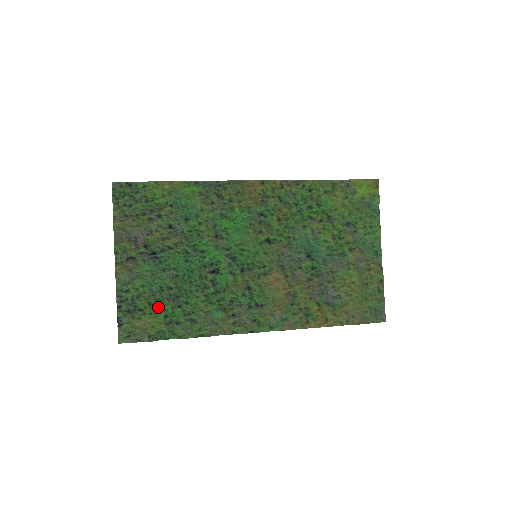
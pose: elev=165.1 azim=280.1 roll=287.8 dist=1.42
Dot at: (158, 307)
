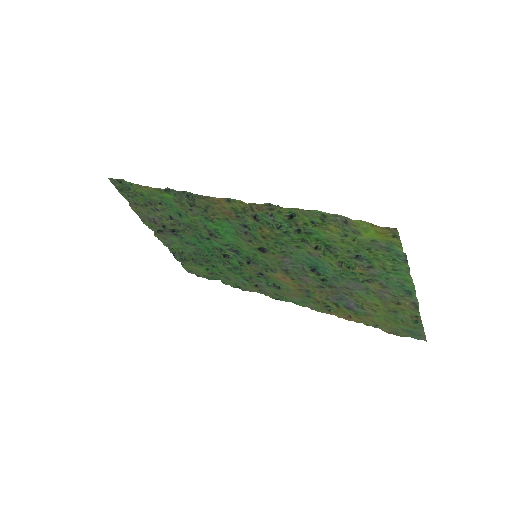
Dot at: (198, 263)
